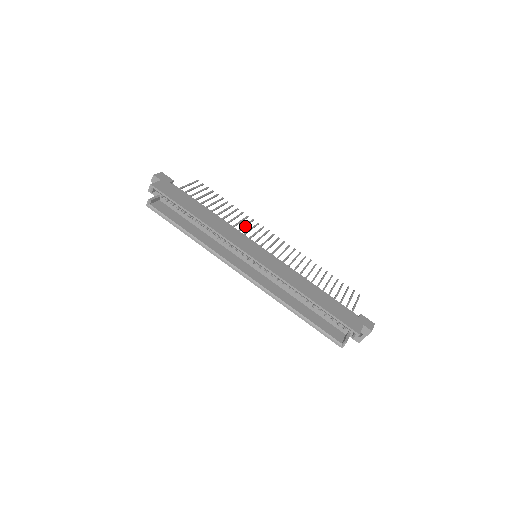
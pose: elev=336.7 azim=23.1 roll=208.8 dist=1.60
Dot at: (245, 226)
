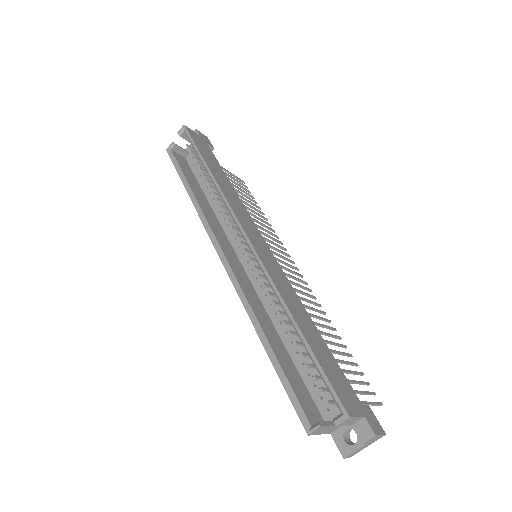
Dot at: (266, 235)
